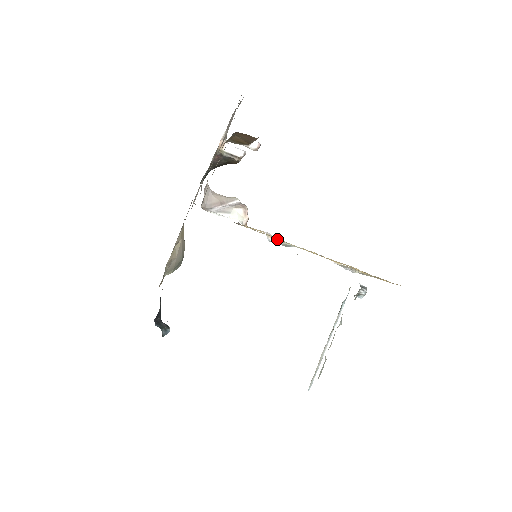
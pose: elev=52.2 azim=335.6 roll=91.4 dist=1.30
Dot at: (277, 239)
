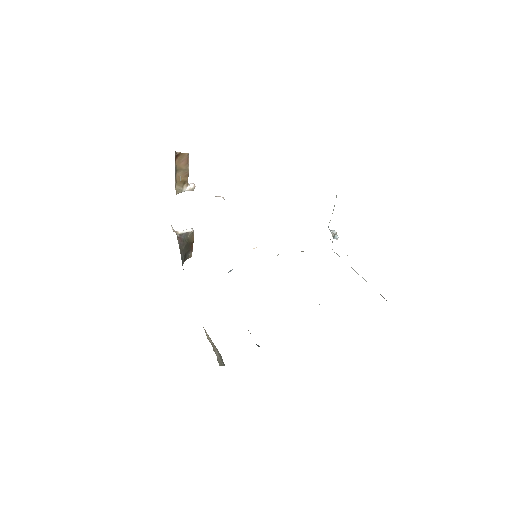
Dot at: occluded
